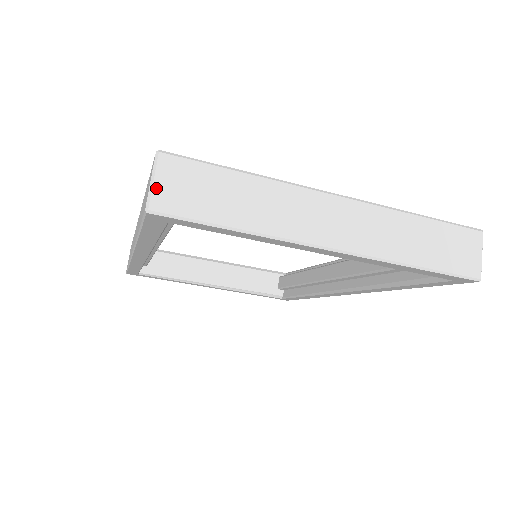
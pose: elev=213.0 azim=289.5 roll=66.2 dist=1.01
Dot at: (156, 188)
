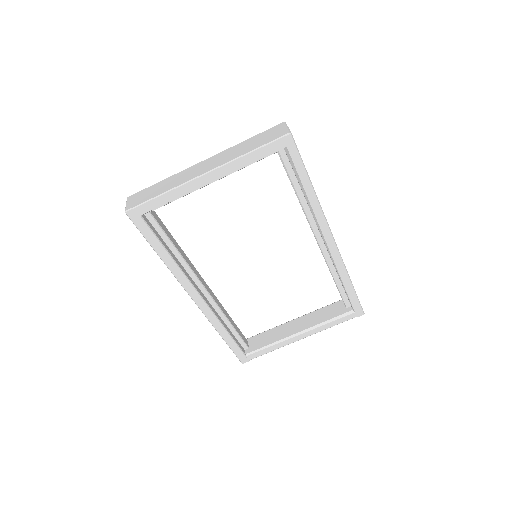
Dot at: (127, 205)
